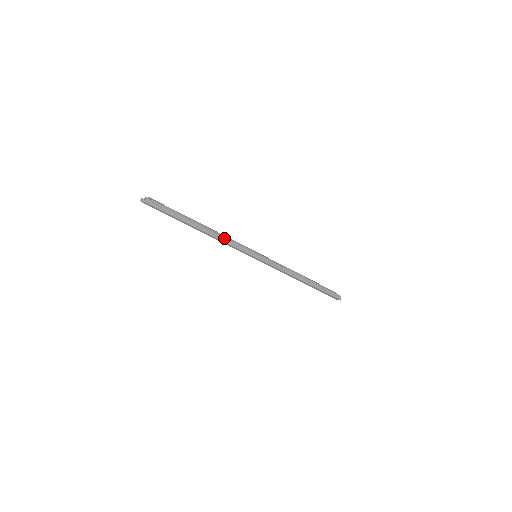
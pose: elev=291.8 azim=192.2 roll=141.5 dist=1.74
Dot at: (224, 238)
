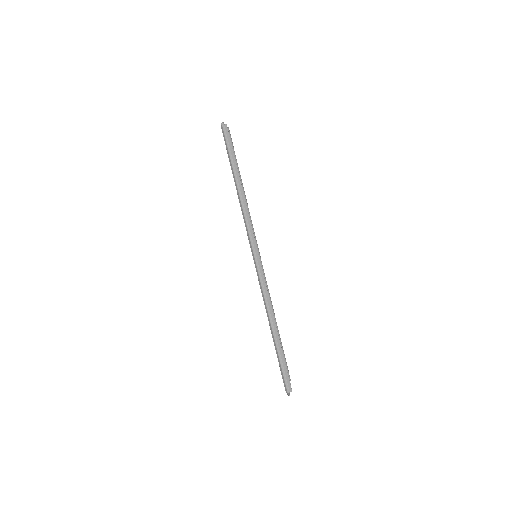
Dot at: (247, 211)
